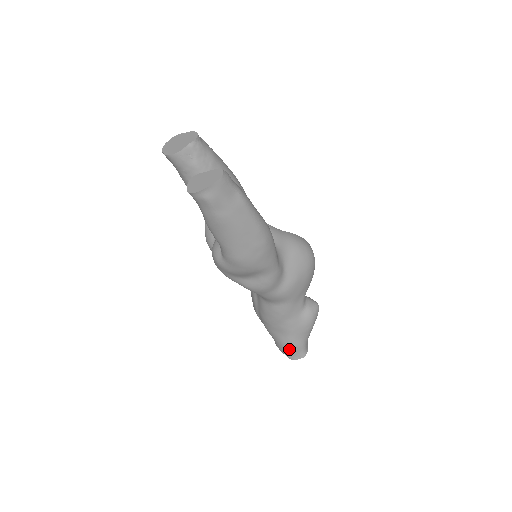
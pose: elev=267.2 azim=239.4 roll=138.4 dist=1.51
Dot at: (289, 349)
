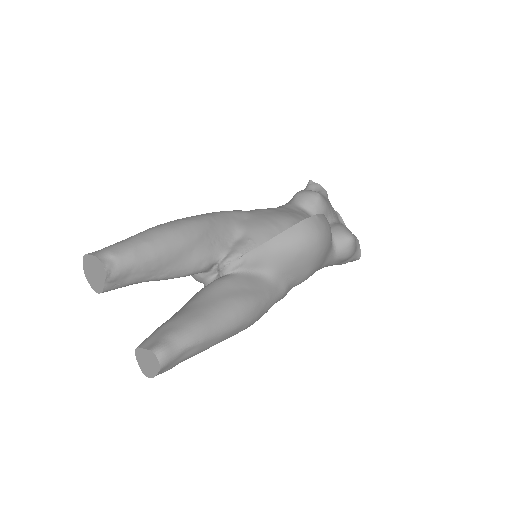
Dot at: occluded
